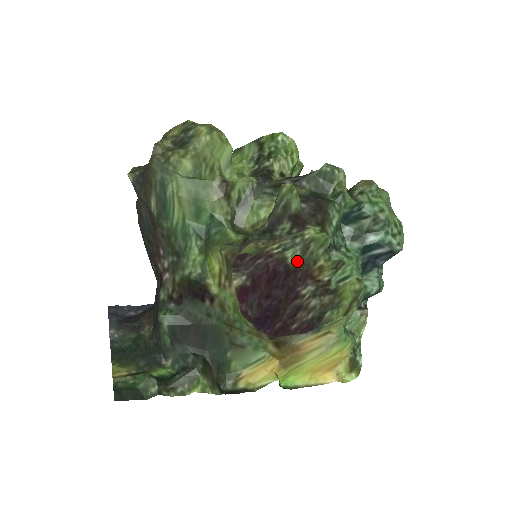
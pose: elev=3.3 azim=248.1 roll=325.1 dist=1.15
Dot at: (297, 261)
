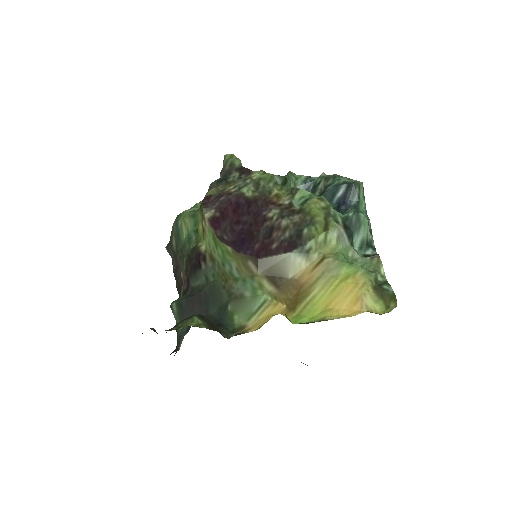
Dot at: (254, 194)
